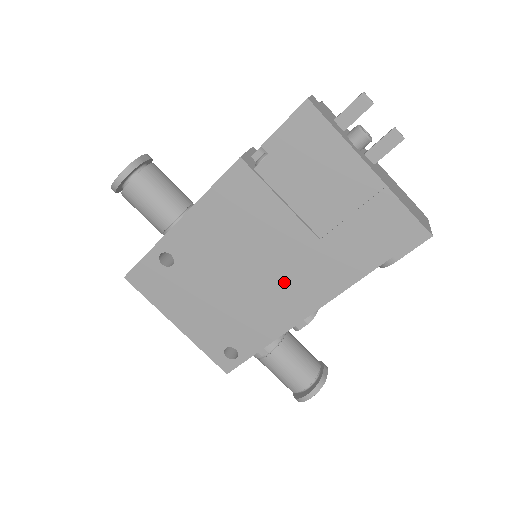
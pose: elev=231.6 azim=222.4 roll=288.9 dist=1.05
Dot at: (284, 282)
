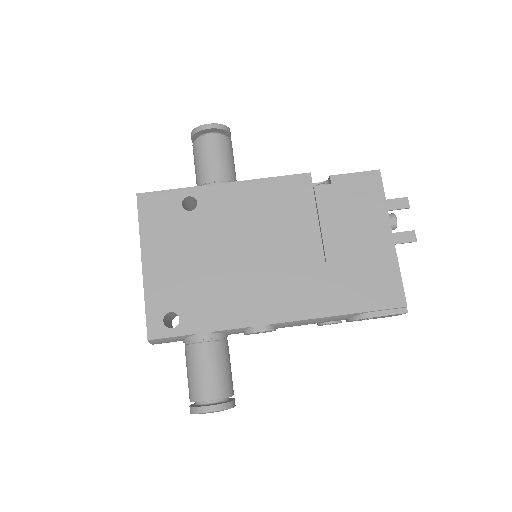
Dot at: (273, 281)
